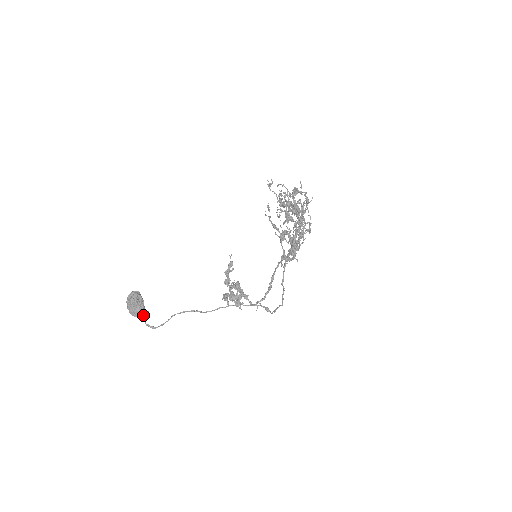
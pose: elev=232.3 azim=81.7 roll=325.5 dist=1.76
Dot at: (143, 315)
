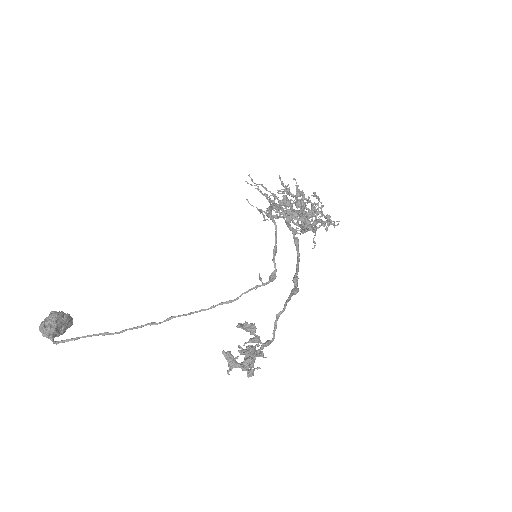
Dot at: (55, 322)
